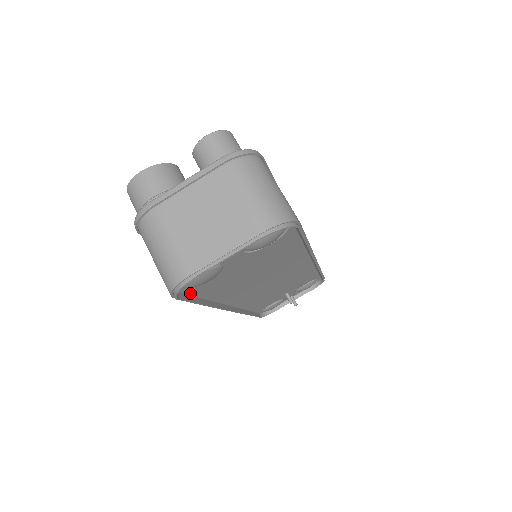
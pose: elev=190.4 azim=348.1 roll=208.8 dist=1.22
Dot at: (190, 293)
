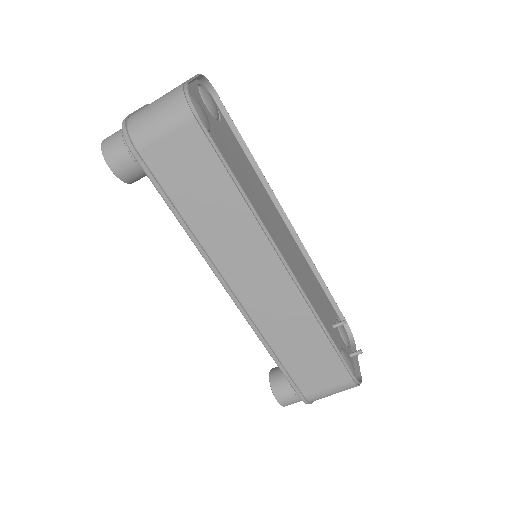
Dot at: (210, 146)
